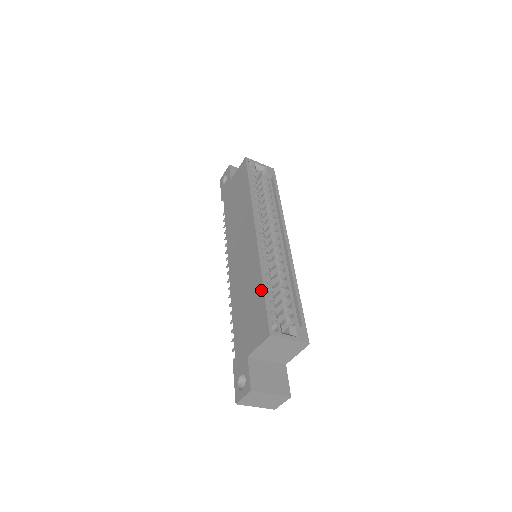
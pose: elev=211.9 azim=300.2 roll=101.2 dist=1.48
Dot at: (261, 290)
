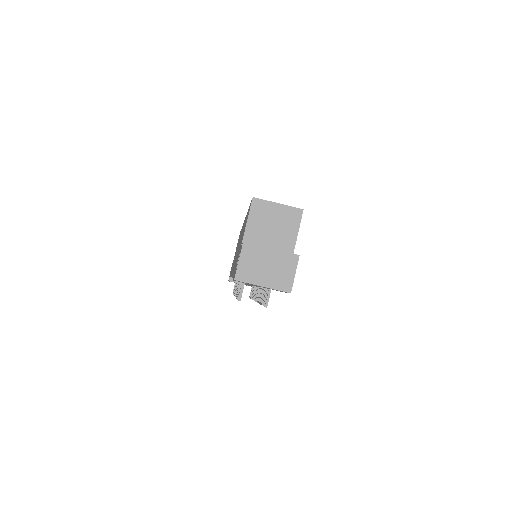
Dot at: occluded
